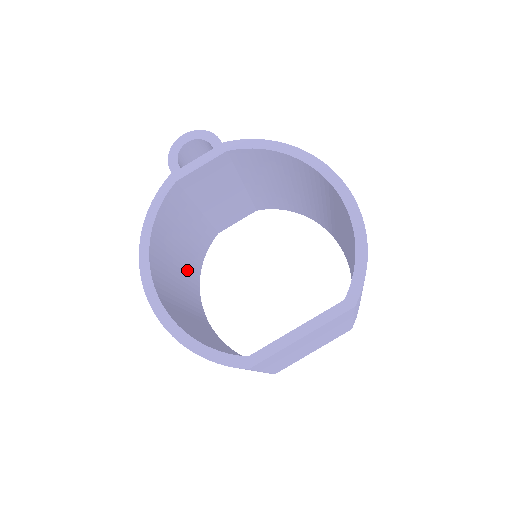
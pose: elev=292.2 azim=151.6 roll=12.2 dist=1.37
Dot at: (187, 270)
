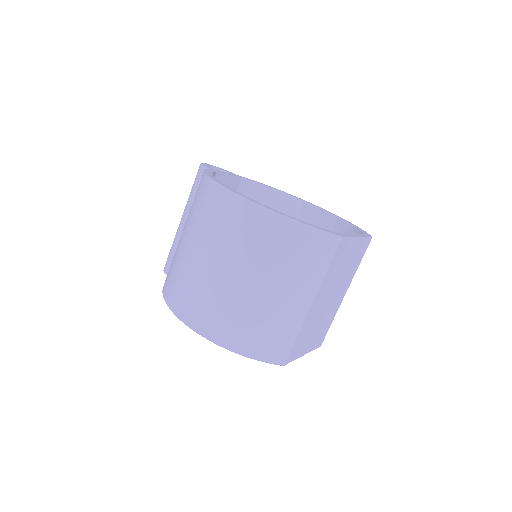
Dot at: occluded
